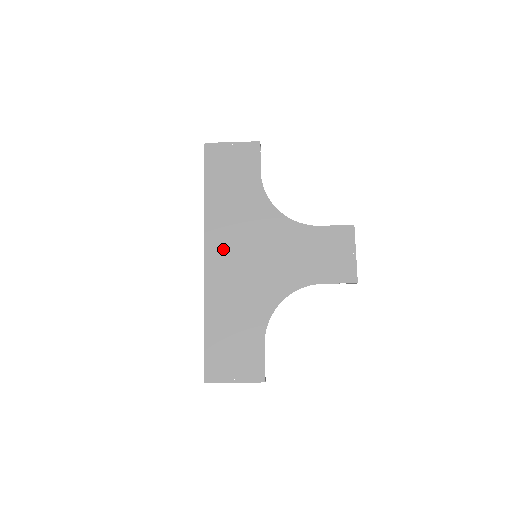
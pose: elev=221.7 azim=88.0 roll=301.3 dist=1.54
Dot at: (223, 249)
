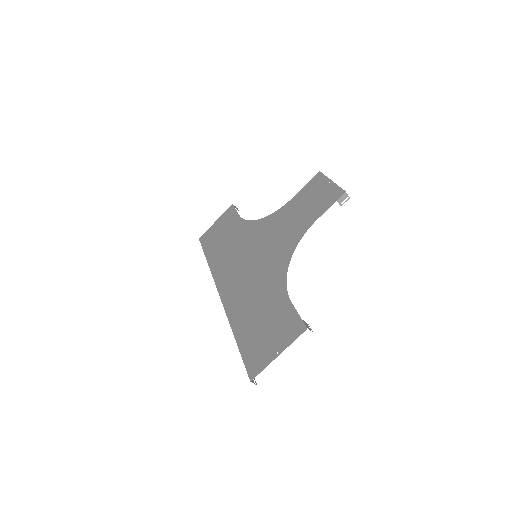
Dot at: (230, 276)
